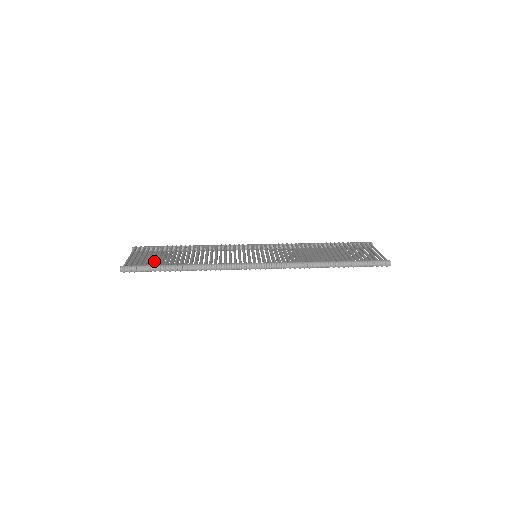
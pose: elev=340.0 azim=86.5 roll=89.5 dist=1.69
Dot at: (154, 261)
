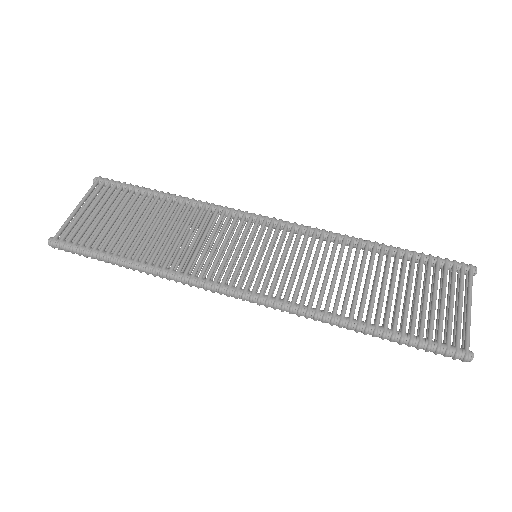
Dot at: (106, 227)
